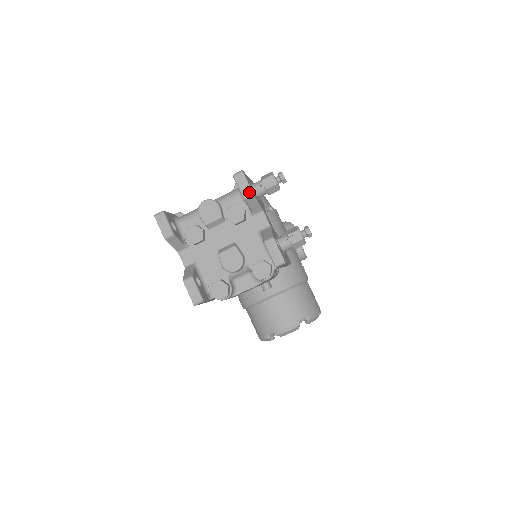
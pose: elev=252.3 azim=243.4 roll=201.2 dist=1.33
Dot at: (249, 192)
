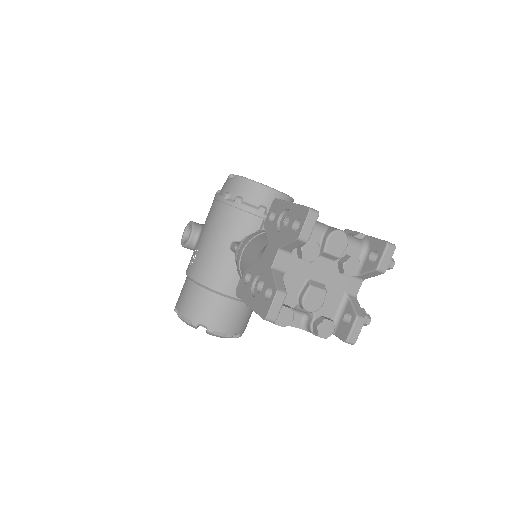
Dot at: (385, 268)
